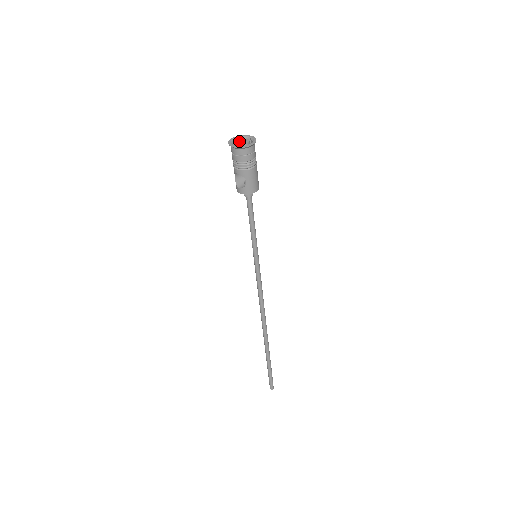
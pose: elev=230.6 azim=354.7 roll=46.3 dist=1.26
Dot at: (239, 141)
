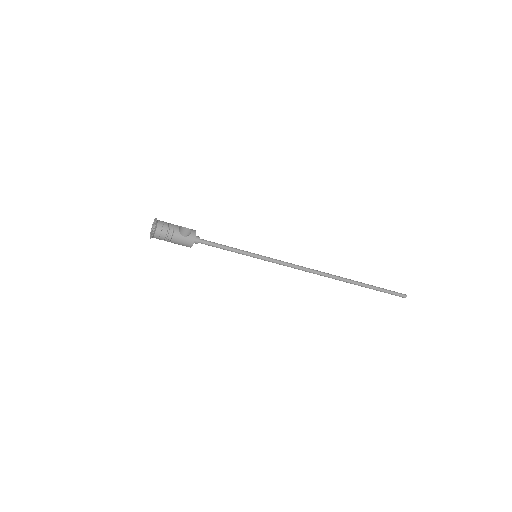
Dot at: occluded
